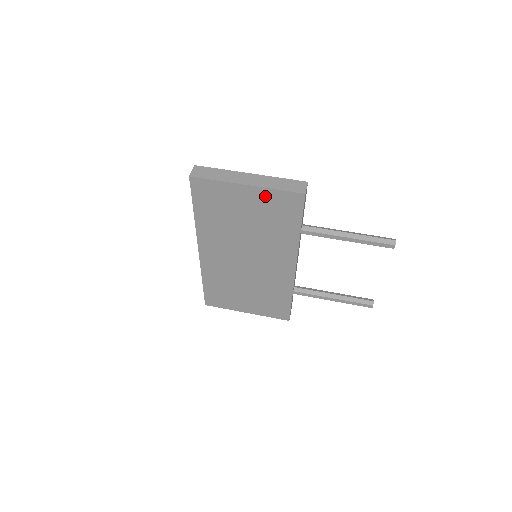
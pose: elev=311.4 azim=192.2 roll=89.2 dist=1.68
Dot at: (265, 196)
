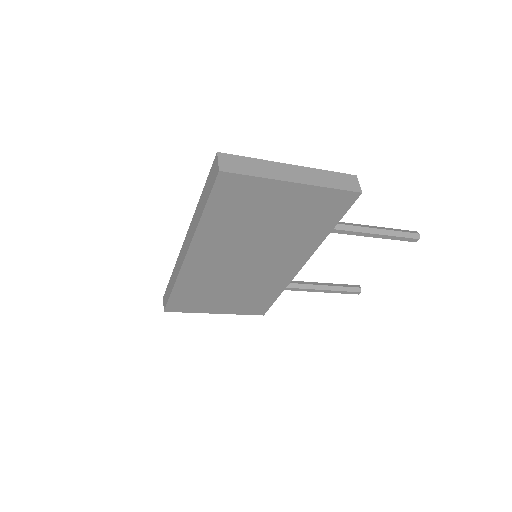
Dot at: (312, 195)
